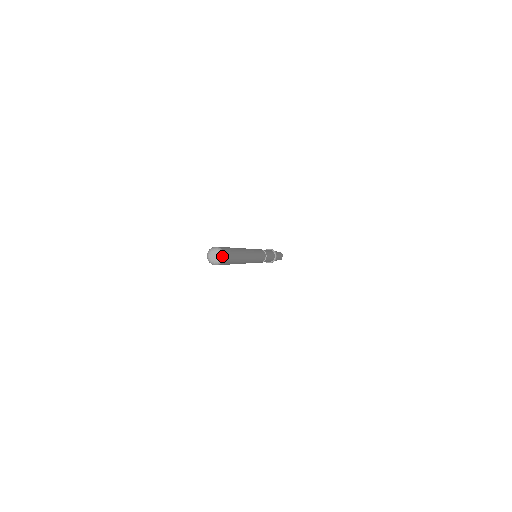
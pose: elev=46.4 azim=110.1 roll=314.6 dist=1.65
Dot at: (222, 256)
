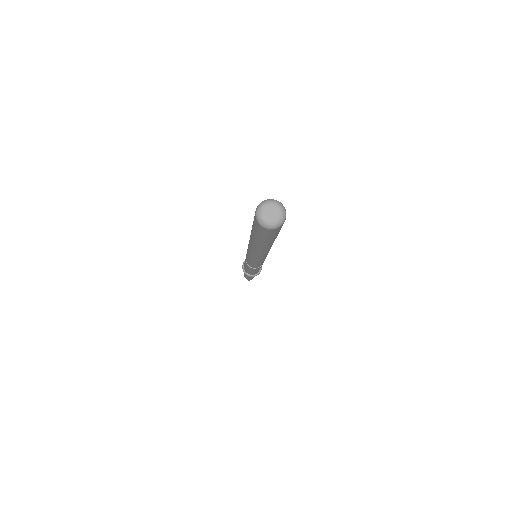
Dot at: (283, 217)
